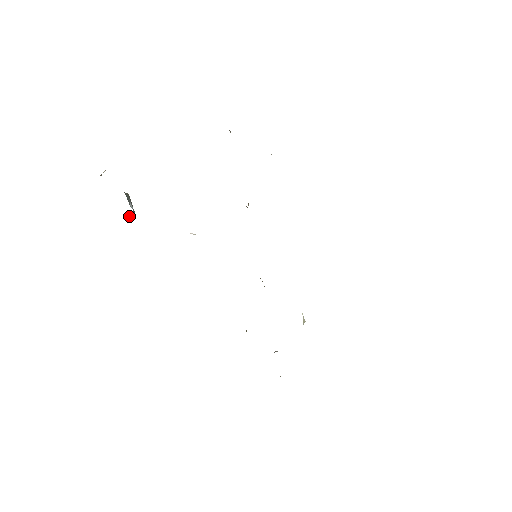
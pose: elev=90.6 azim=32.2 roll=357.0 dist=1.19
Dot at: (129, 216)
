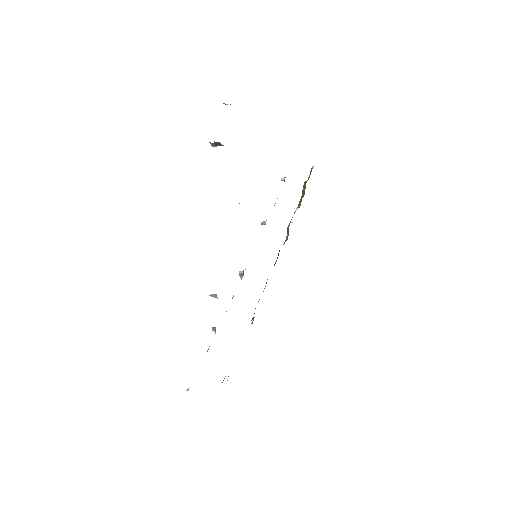
Dot at: (215, 143)
